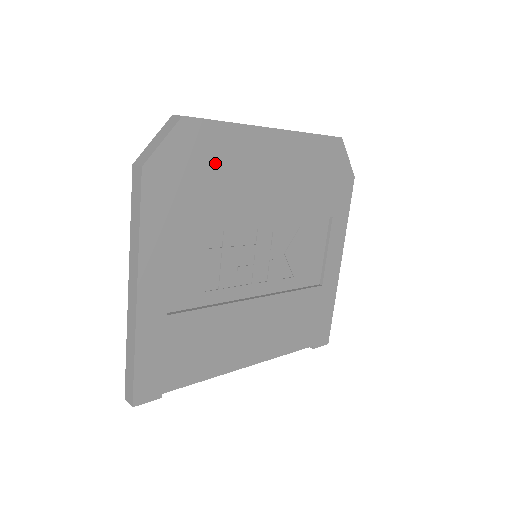
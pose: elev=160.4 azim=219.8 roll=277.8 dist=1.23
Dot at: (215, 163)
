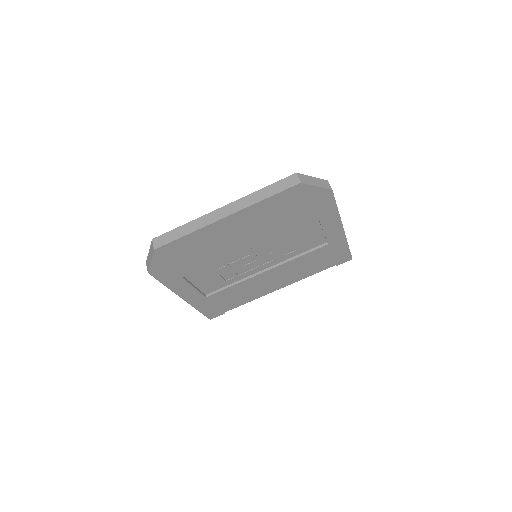
Dot at: (191, 250)
